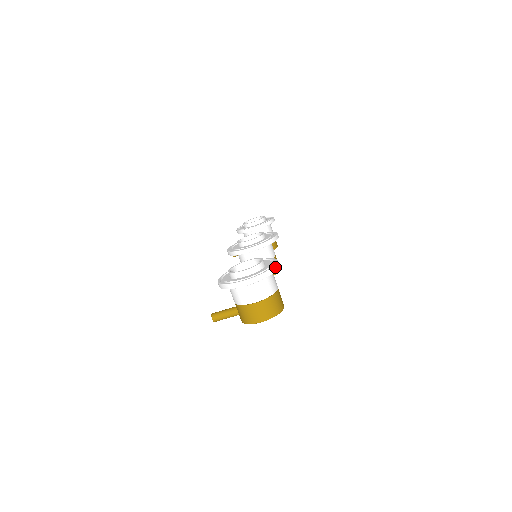
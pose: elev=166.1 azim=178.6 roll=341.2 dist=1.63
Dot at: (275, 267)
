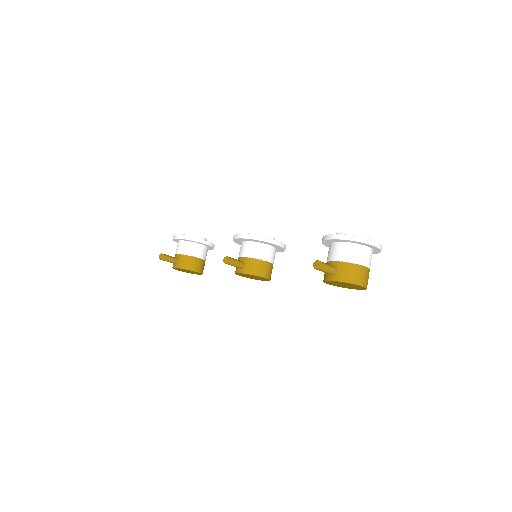
Dot at: occluded
